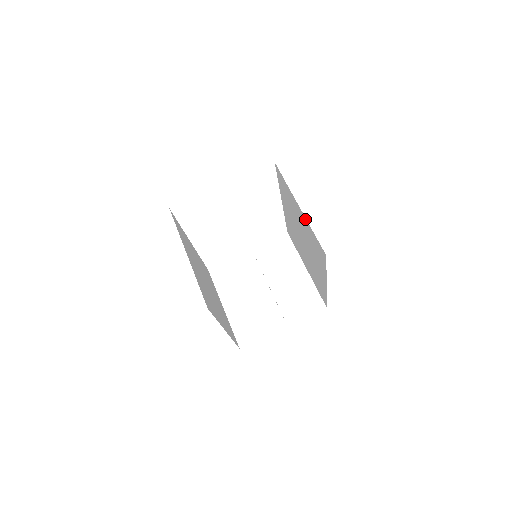
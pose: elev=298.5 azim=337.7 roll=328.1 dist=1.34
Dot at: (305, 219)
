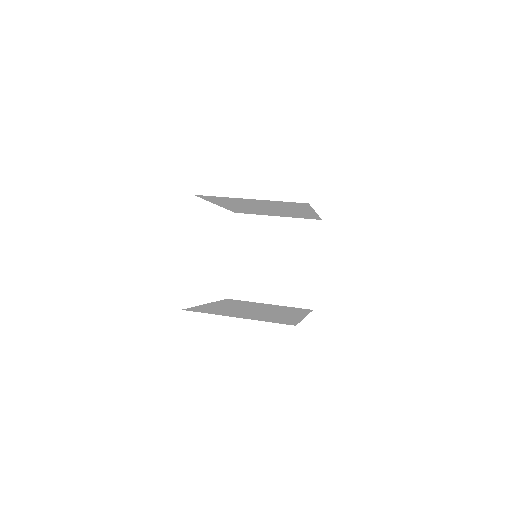
Dot at: (264, 201)
